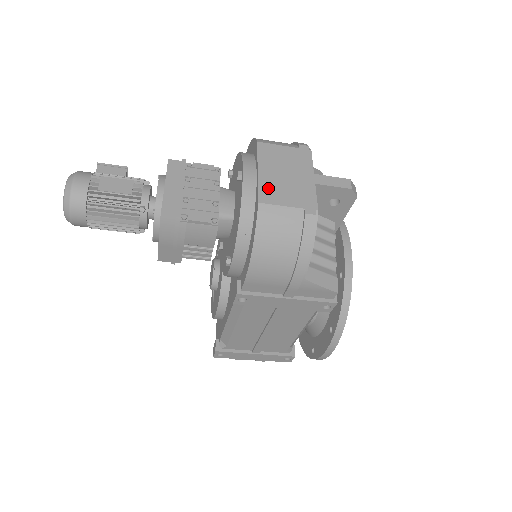
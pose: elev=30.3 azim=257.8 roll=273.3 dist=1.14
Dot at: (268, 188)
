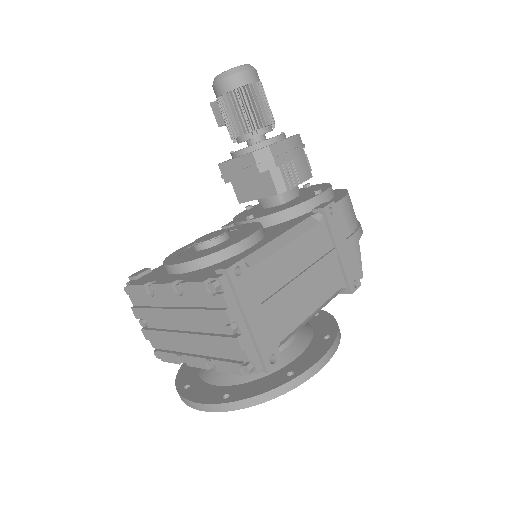
Dot at: occluded
